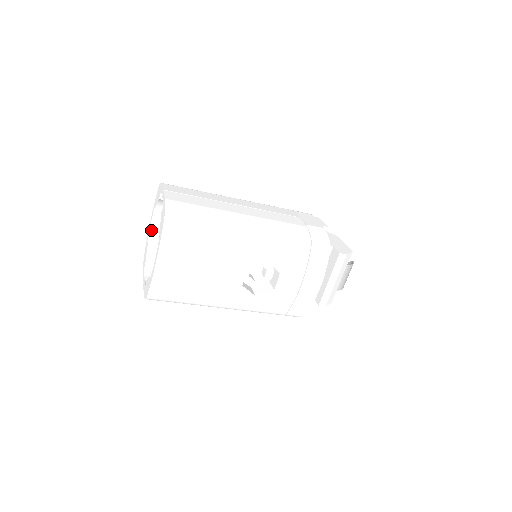
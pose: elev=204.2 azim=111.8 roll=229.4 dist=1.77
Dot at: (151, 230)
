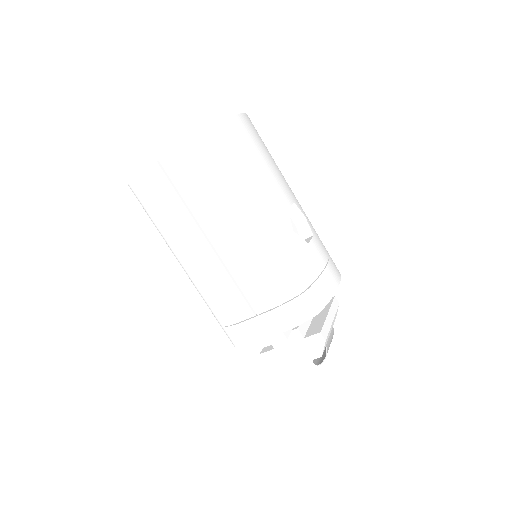
Dot at: occluded
